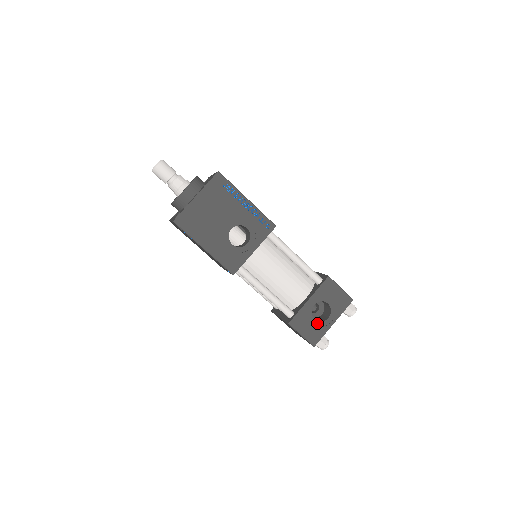
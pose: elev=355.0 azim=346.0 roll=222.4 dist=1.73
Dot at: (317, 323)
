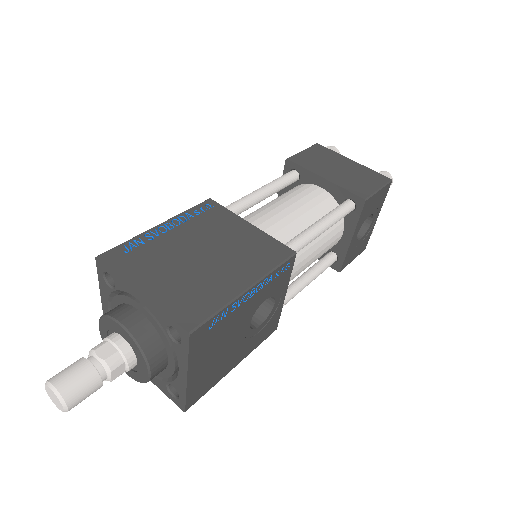
Dot at: (363, 237)
